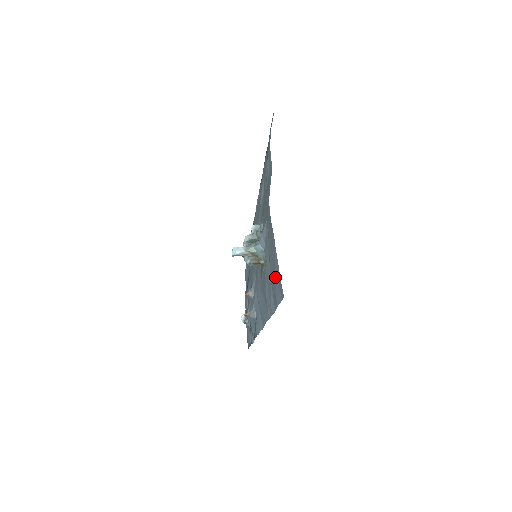
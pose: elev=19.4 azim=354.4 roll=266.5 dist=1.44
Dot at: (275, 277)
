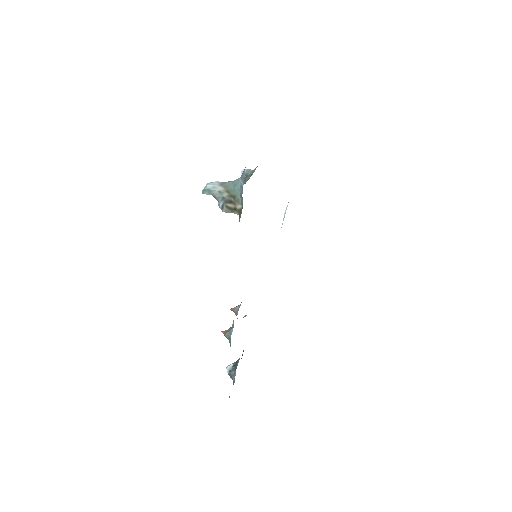
Dot at: occluded
